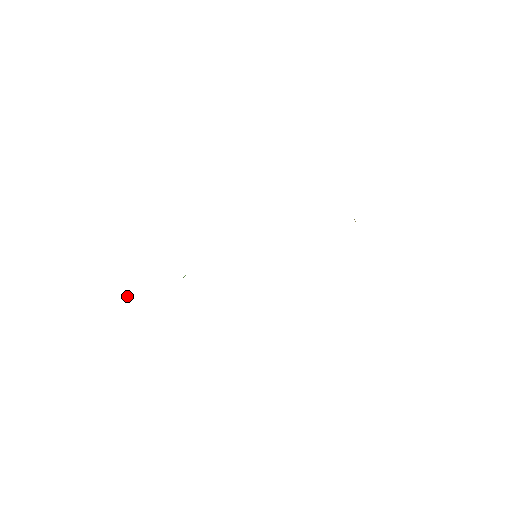
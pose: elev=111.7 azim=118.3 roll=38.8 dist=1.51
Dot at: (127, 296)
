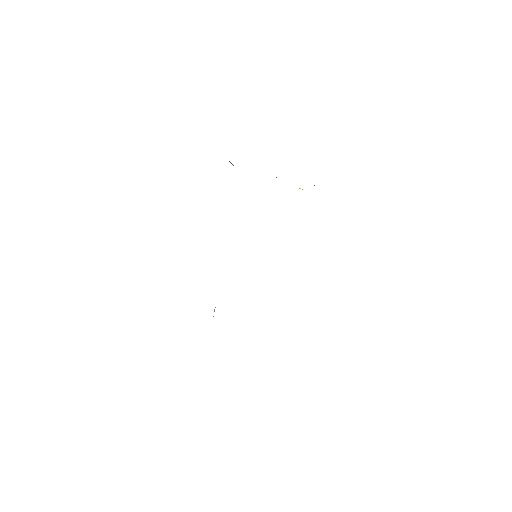
Dot at: occluded
